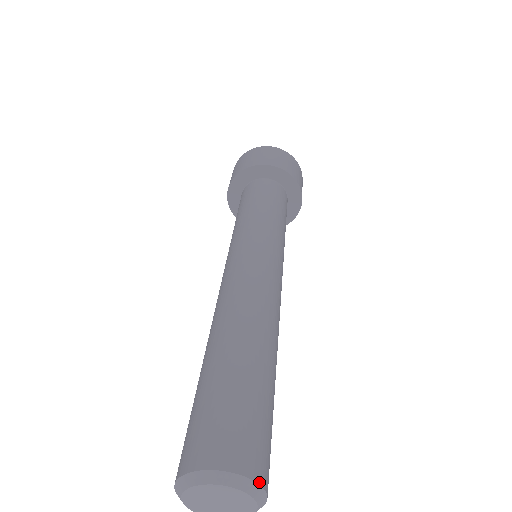
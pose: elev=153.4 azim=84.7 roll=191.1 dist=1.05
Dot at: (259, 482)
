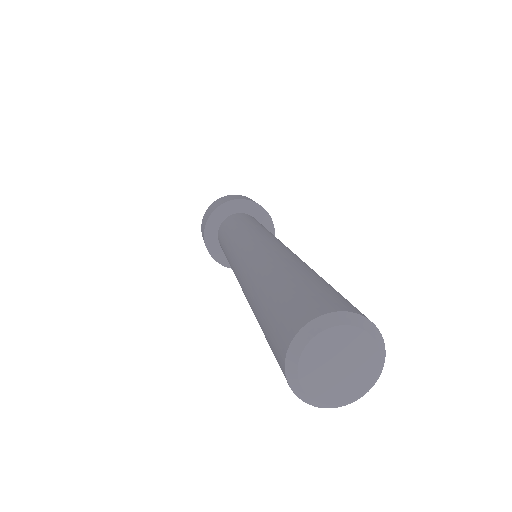
Dot at: (377, 328)
